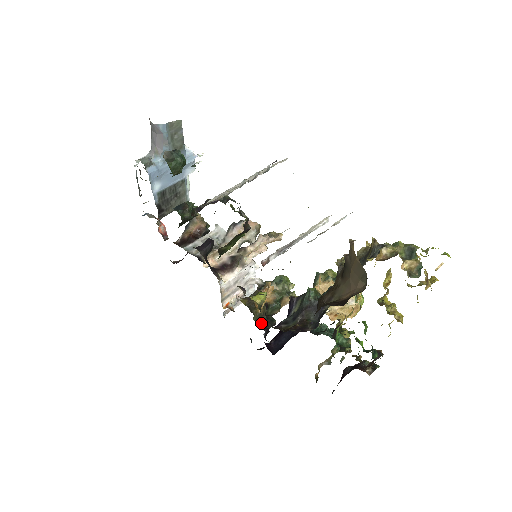
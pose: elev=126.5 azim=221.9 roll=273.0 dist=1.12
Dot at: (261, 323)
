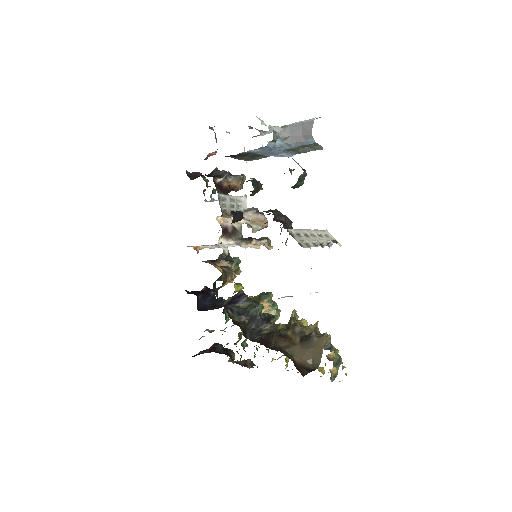
Dot at: (217, 294)
